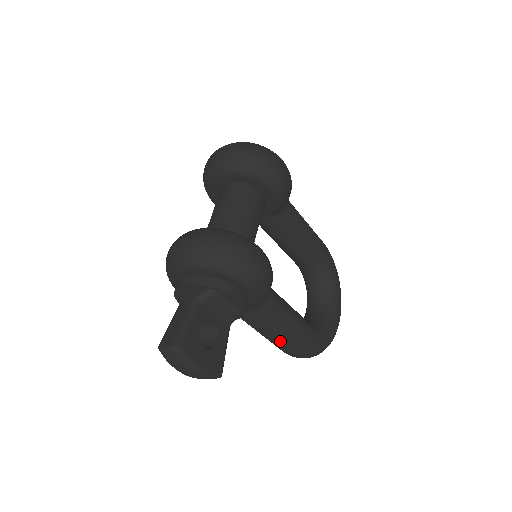
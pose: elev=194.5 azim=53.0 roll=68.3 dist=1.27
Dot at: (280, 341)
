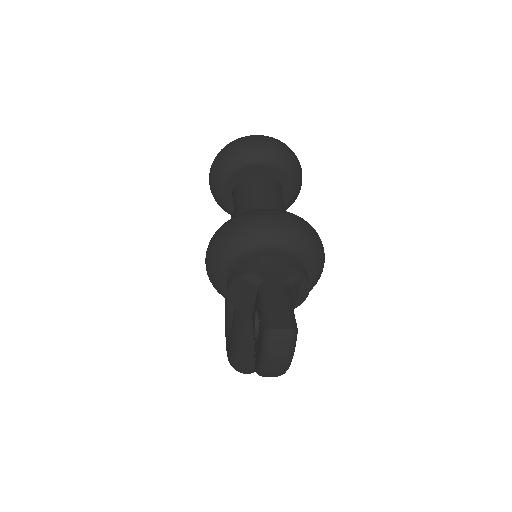
Dot at: occluded
